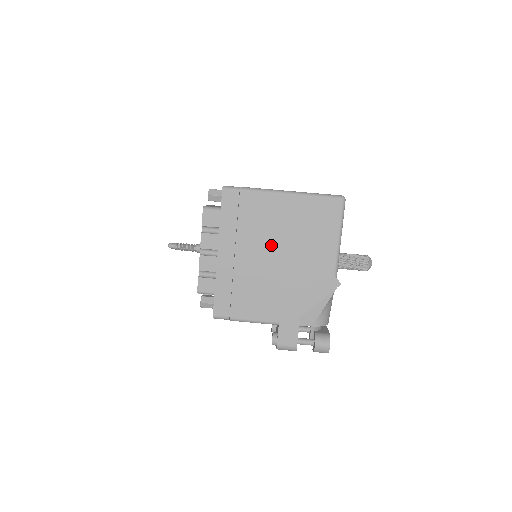
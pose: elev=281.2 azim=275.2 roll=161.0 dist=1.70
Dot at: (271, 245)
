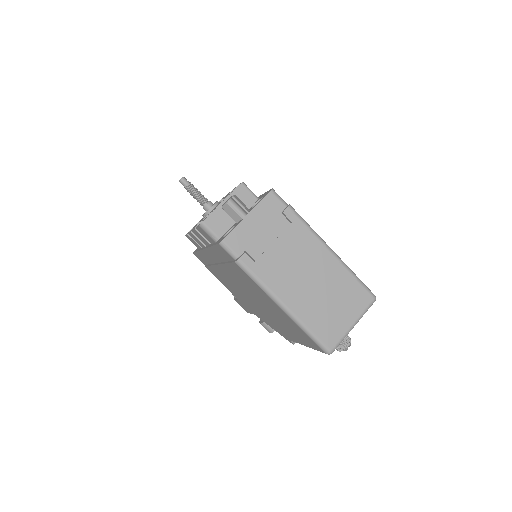
Dot at: (249, 293)
